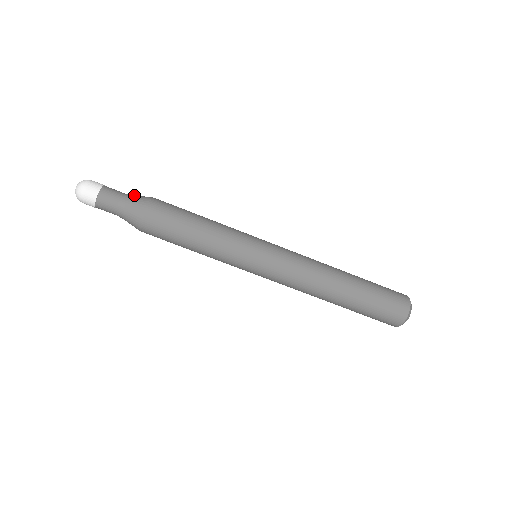
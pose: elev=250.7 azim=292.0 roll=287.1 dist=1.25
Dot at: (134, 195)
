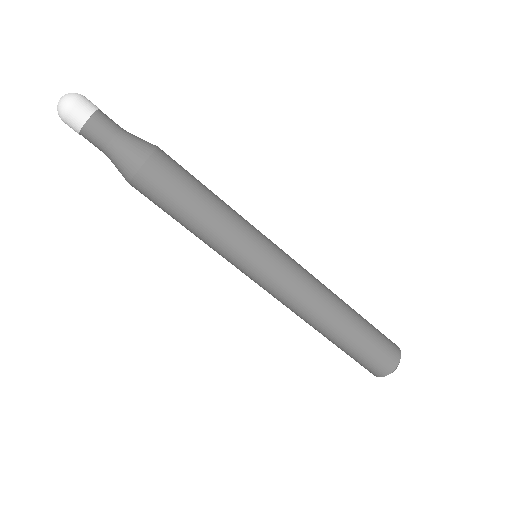
Dot at: occluded
